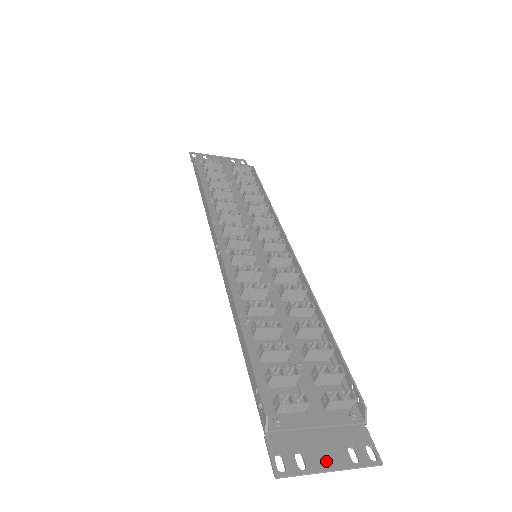
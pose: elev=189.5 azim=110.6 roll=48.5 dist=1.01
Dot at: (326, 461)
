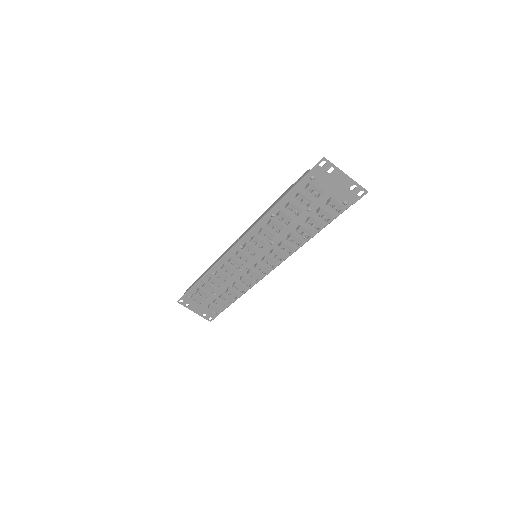
Dot at: (342, 177)
